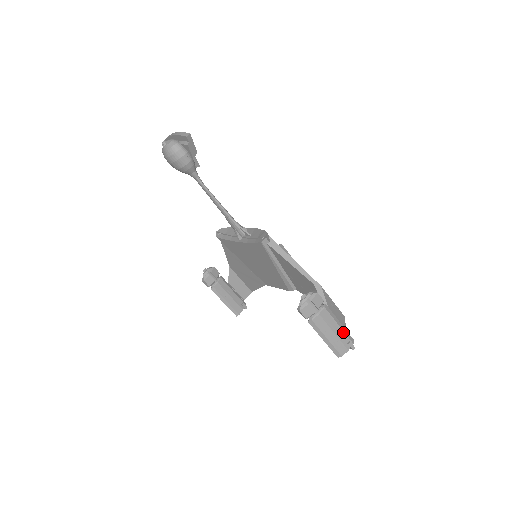
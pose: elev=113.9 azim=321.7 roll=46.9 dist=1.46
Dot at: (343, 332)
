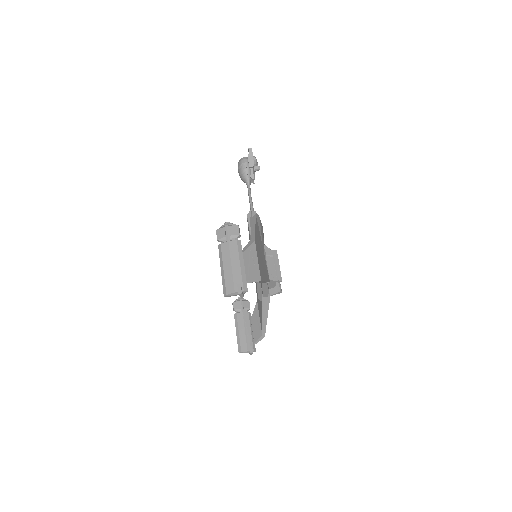
Dot at: (240, 272)
